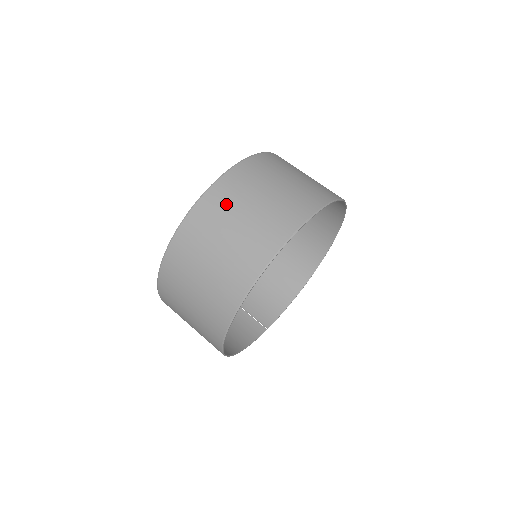
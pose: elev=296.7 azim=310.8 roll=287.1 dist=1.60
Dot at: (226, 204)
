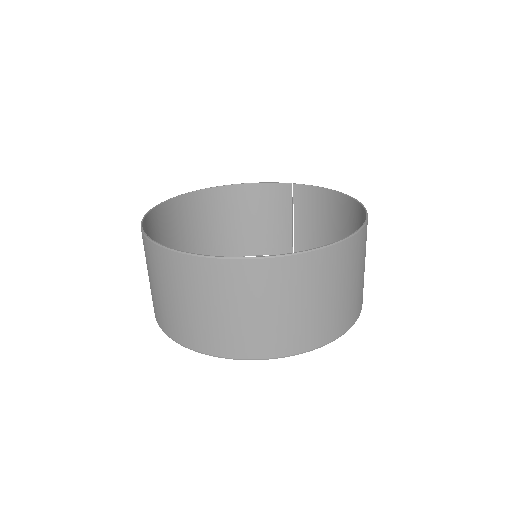
Dot at: (156, 268)
